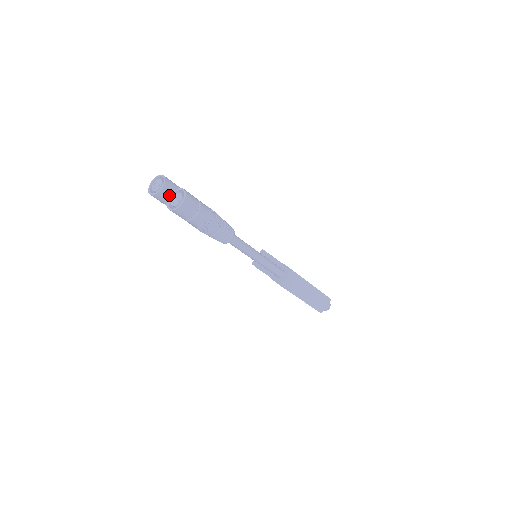
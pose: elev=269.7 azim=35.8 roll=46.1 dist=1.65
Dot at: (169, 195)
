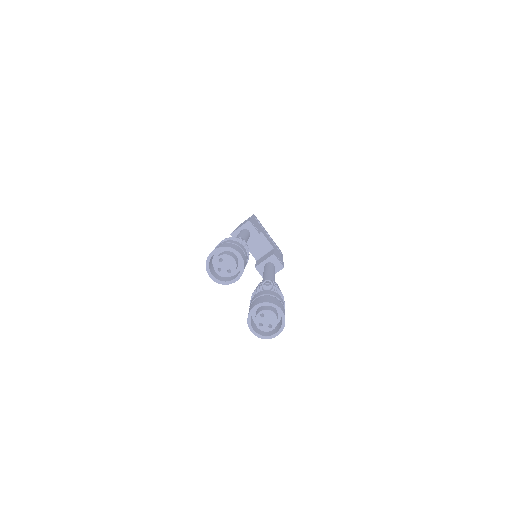
Dot at: occluded
